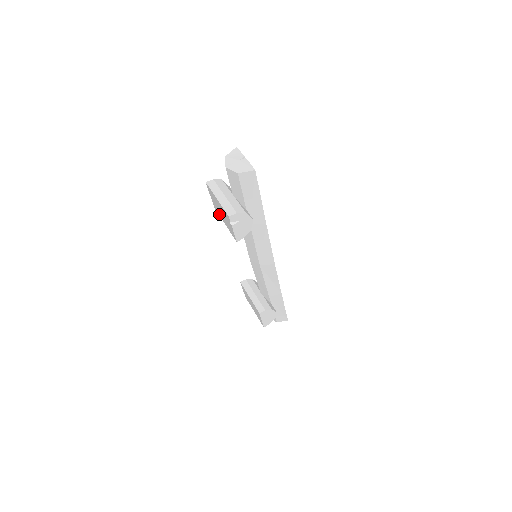
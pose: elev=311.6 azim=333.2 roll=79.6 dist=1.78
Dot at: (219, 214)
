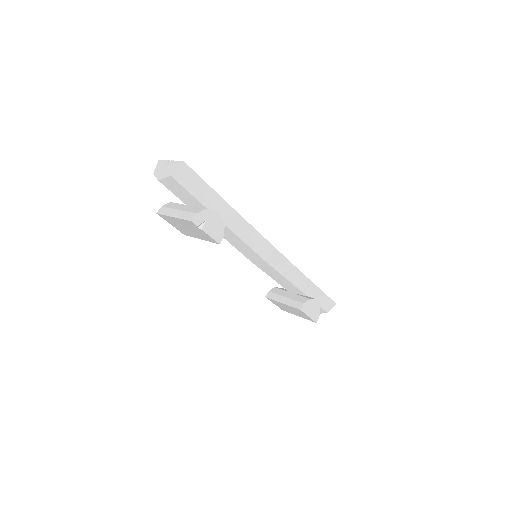
Dot at: (190, 235)
